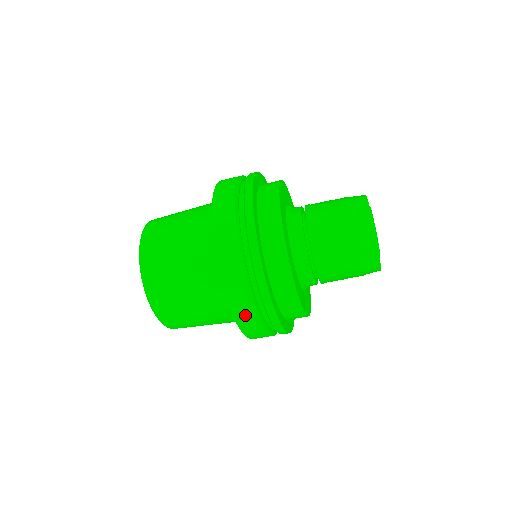
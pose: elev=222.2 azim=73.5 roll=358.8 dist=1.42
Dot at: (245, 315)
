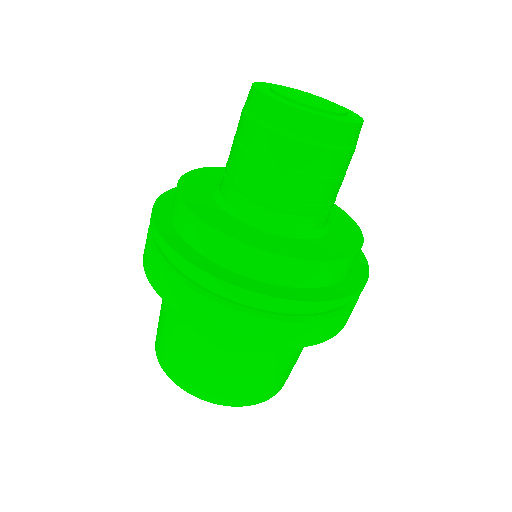
Dot at: (332, 329)
